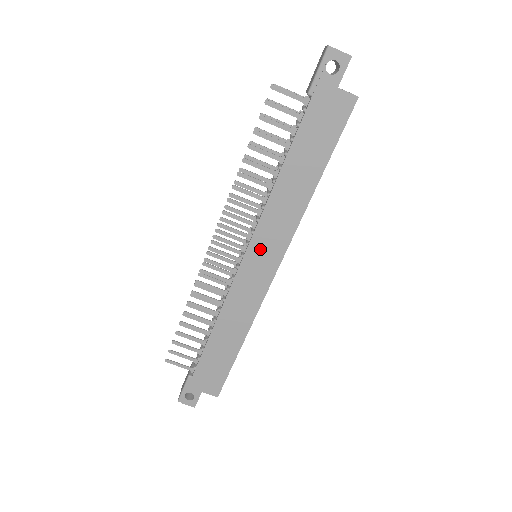
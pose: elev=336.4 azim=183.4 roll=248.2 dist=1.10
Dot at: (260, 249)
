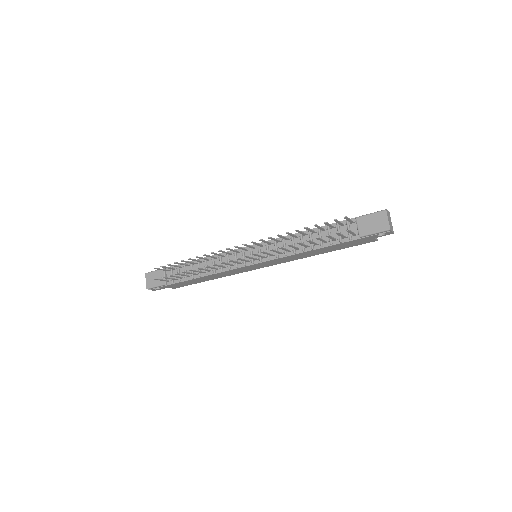
Dot at: (266, 263)
